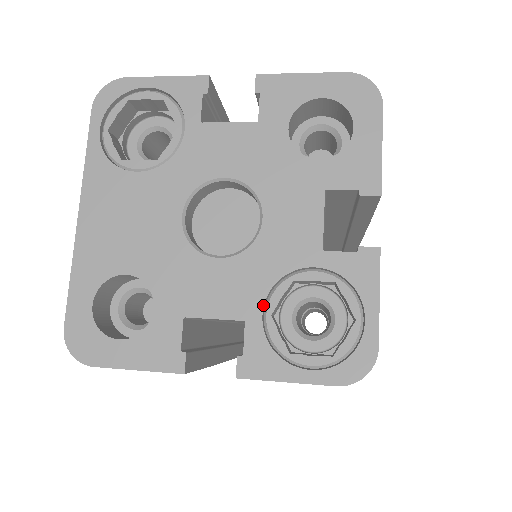
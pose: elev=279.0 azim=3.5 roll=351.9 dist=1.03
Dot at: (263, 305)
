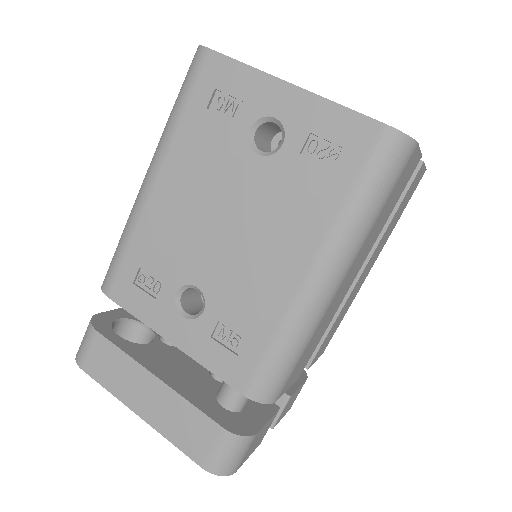
Dot at: occluded
